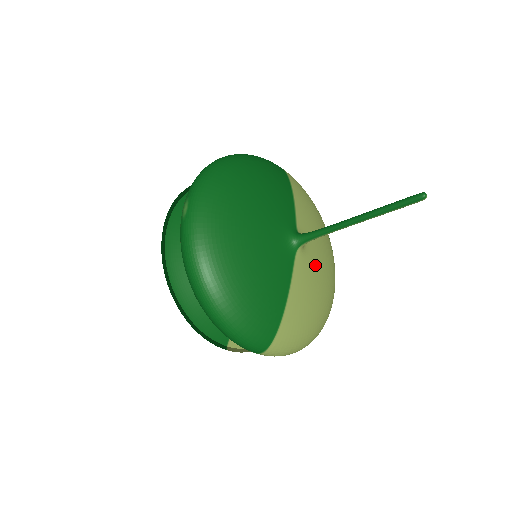
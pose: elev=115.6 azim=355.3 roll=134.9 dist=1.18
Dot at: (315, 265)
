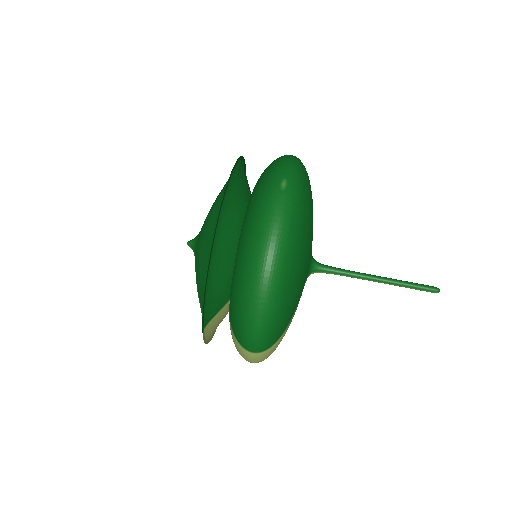
Dot at: occluded
